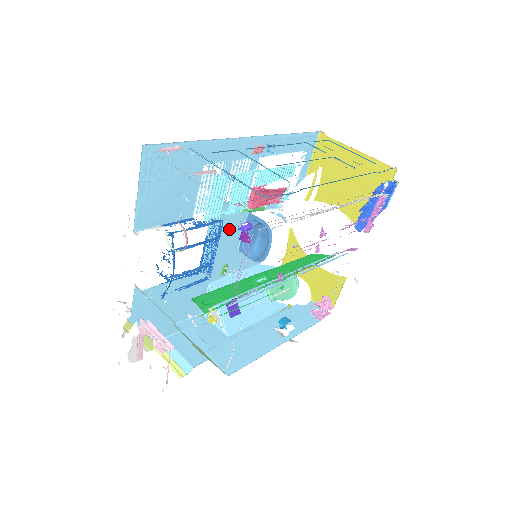
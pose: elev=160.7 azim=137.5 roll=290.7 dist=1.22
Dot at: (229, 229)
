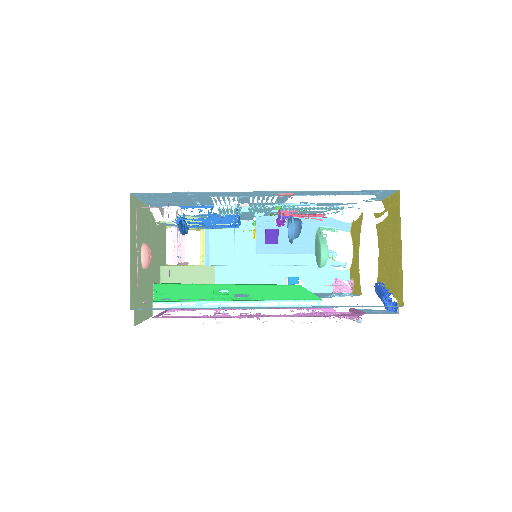
Dot at: occluded
